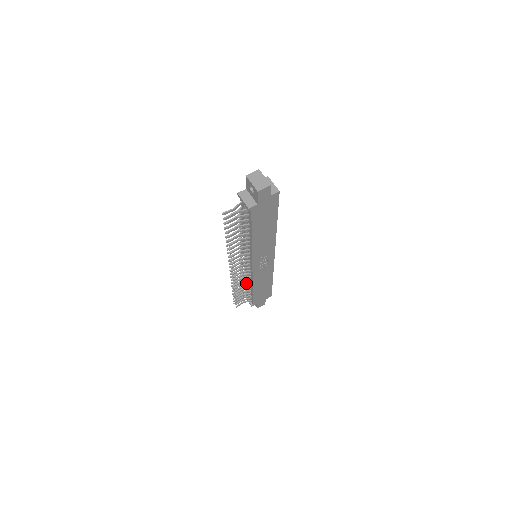
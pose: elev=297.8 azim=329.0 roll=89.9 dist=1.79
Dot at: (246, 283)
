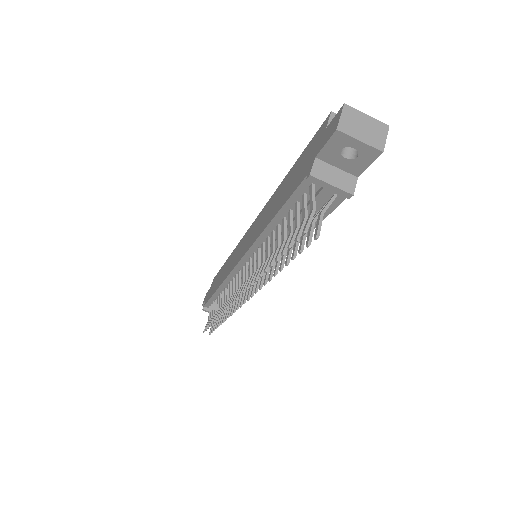
Dot at: occluded
